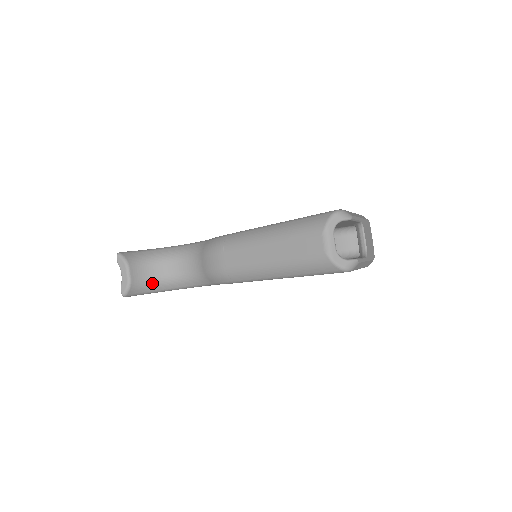
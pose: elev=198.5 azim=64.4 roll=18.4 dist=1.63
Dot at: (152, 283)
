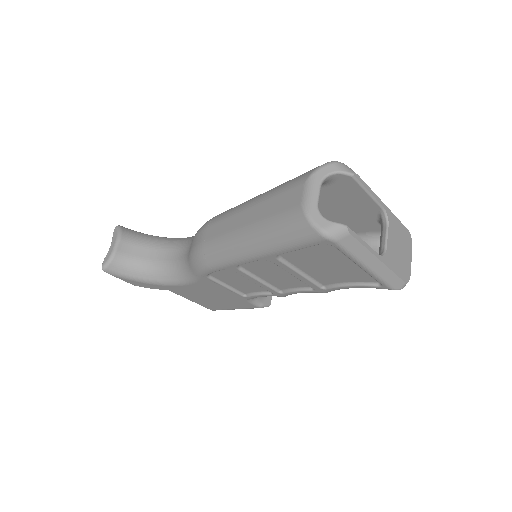
Dot at: (139, 266)
